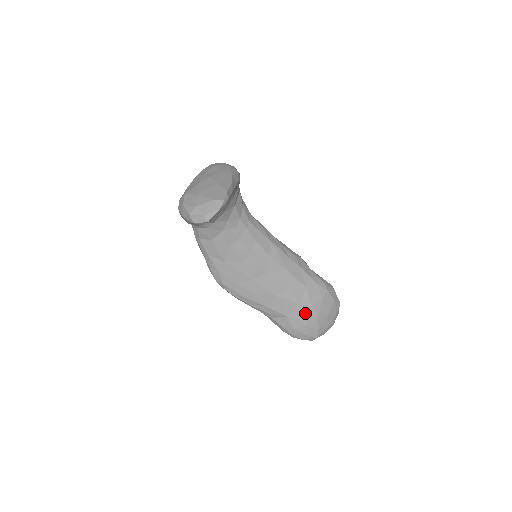
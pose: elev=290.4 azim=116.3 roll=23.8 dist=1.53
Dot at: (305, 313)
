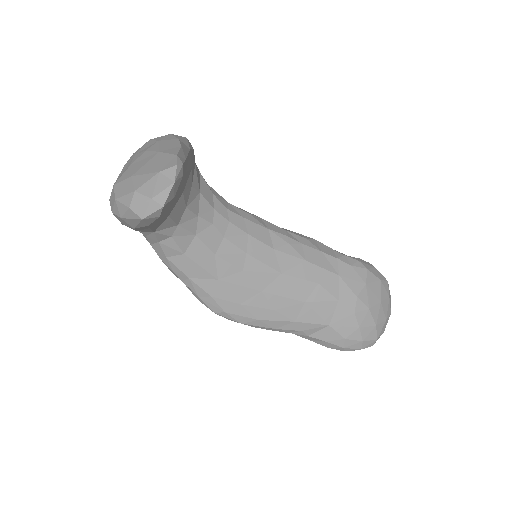
Dot at: (351, 311)
